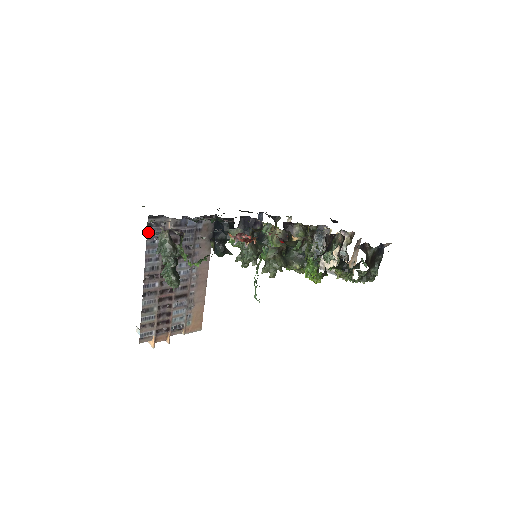
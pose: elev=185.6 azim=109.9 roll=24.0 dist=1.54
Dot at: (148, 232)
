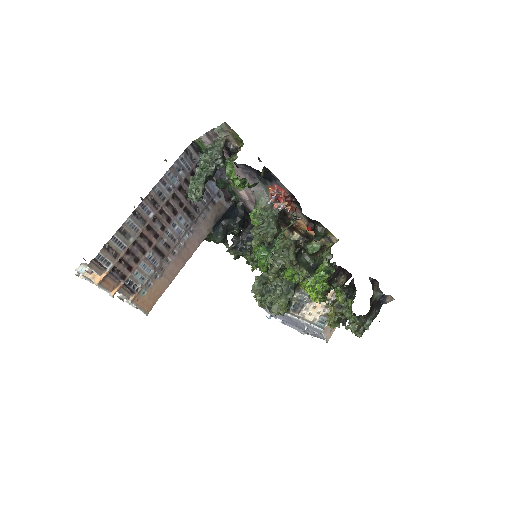
Dot at: (181, 156)
